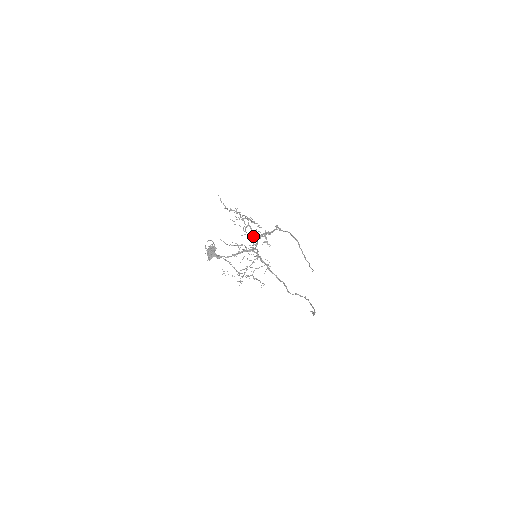
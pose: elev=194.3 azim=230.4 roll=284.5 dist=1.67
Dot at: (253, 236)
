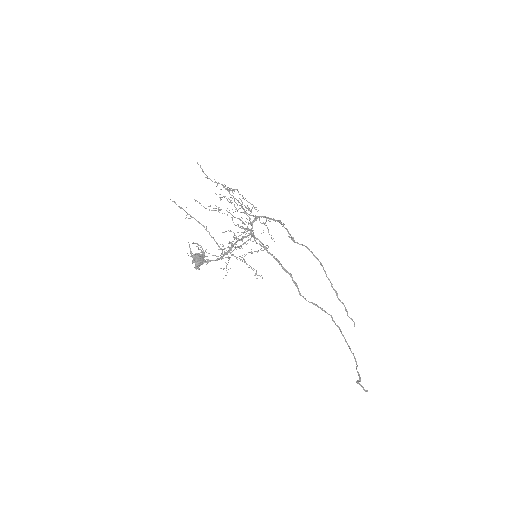
Dot at: (244, 212)
